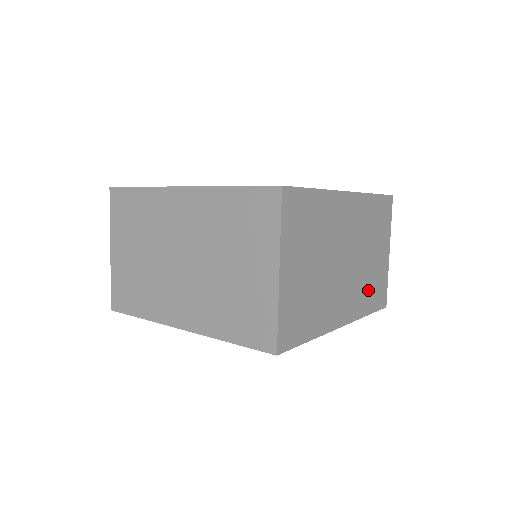
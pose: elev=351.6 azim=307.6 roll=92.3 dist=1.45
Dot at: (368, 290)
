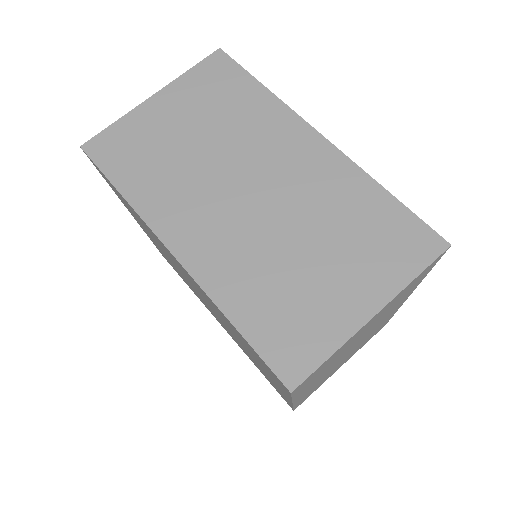
Dot at: (264, 289)
